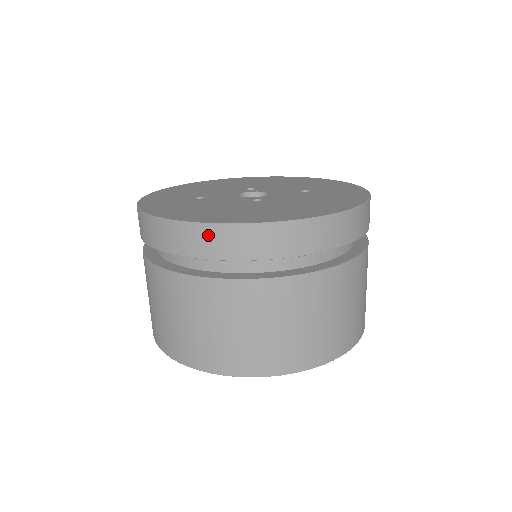
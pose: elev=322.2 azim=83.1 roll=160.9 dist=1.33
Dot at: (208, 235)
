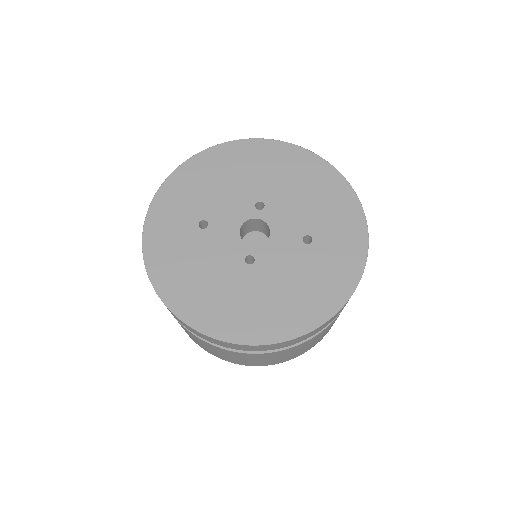
Dot at: (188, 327)
